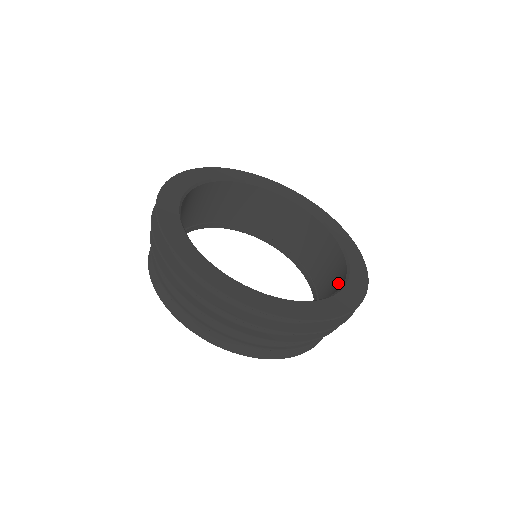
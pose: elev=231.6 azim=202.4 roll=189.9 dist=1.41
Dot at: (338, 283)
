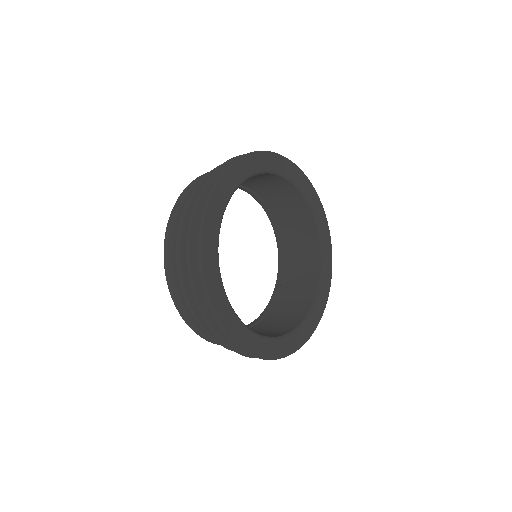
Dot at: (305, 293)
